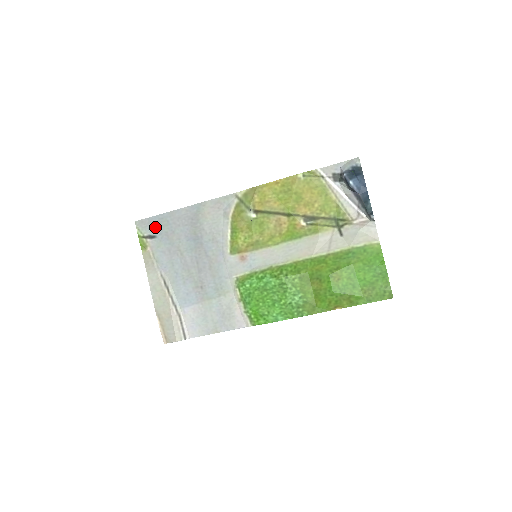
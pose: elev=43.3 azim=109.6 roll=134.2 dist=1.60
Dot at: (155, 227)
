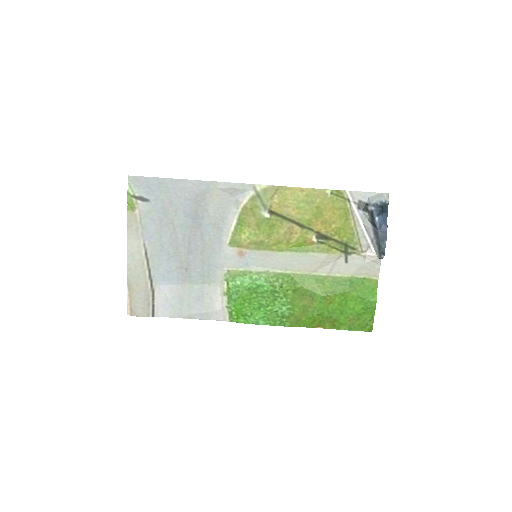
Dot at: (151, 190)
